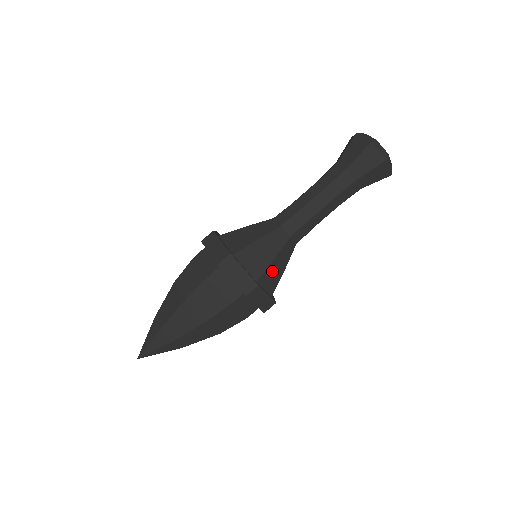
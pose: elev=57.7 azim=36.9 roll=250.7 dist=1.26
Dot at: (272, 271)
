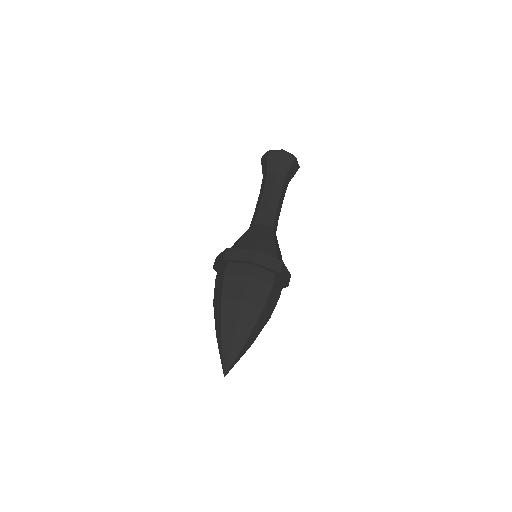
Dot at: (264, 245)
